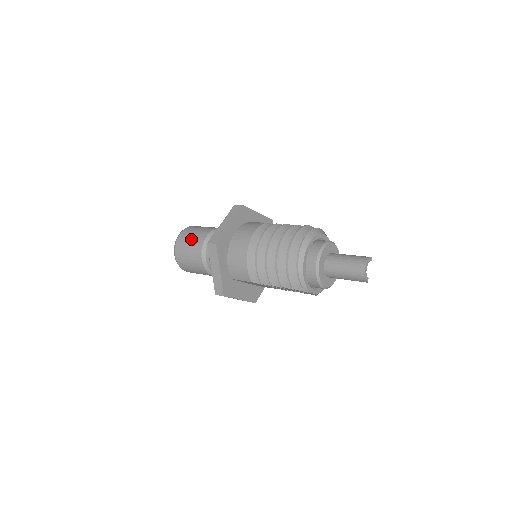
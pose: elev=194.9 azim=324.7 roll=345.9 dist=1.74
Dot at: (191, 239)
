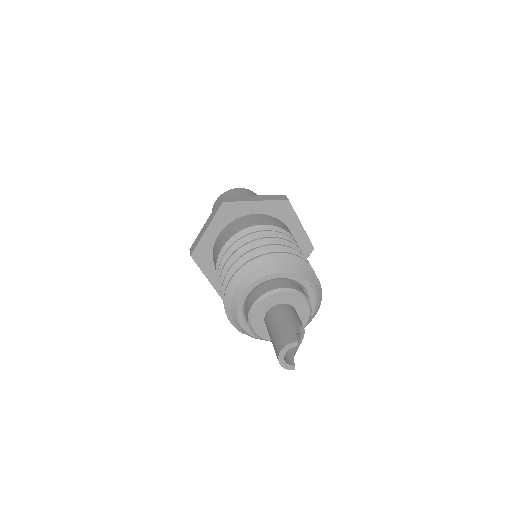
Dot at: occluded
